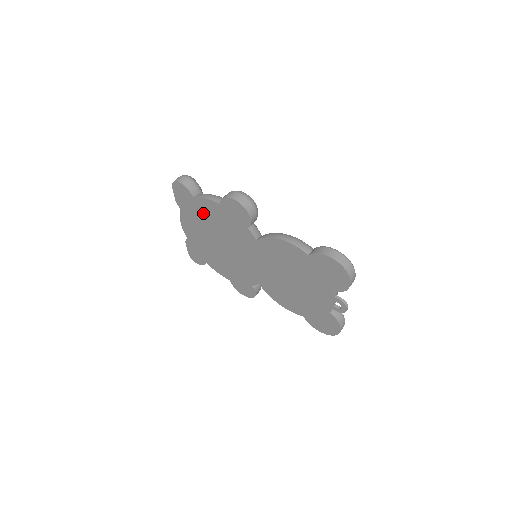
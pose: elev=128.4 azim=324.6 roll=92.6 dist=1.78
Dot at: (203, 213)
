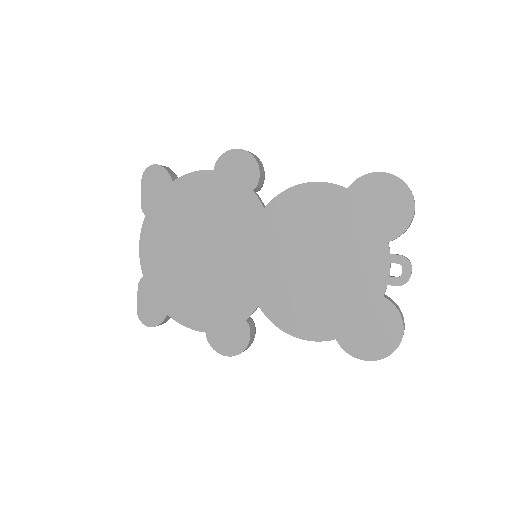
Dot at: (183, 203)
